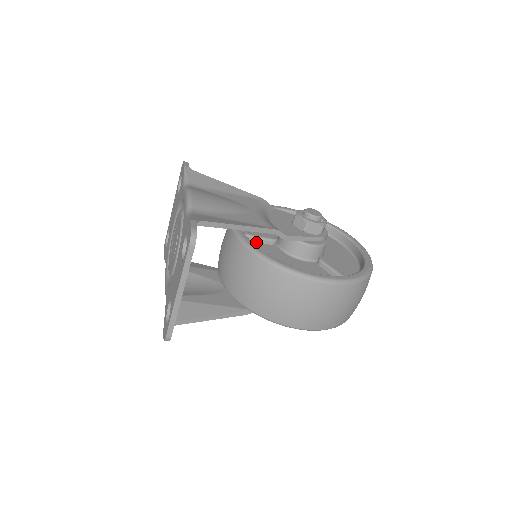
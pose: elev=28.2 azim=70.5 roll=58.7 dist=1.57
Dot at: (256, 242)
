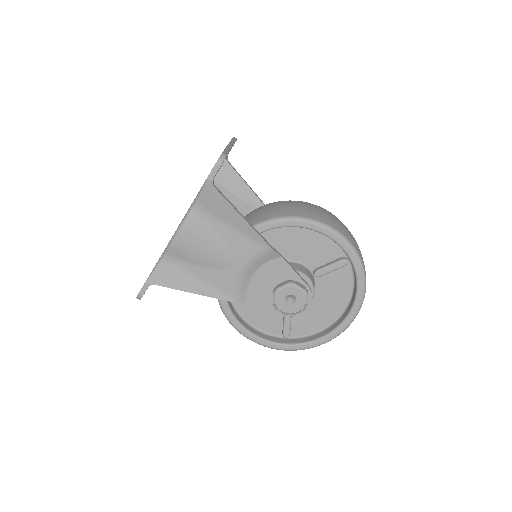
Dot at: occluded
